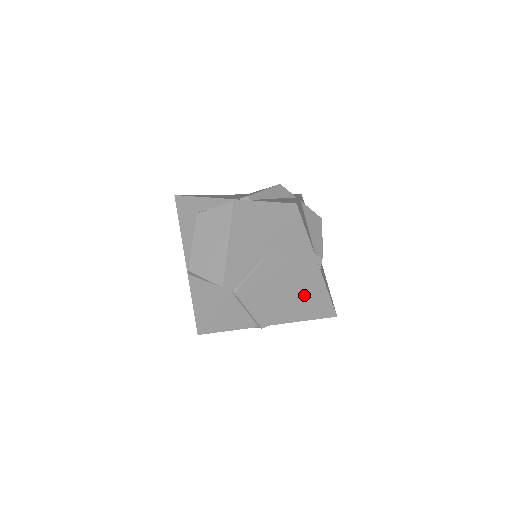
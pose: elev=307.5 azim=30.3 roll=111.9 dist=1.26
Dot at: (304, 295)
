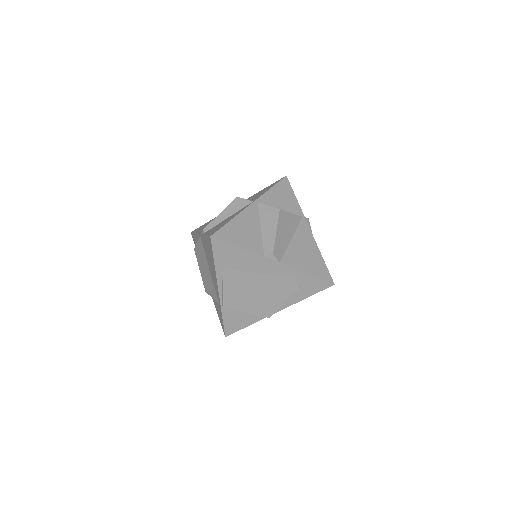
Dot at: (284, 284)
